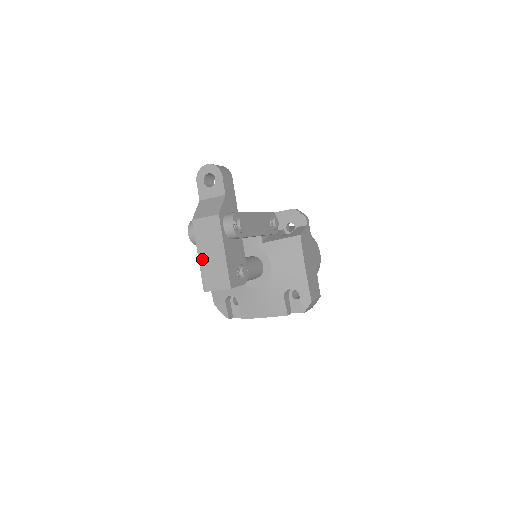
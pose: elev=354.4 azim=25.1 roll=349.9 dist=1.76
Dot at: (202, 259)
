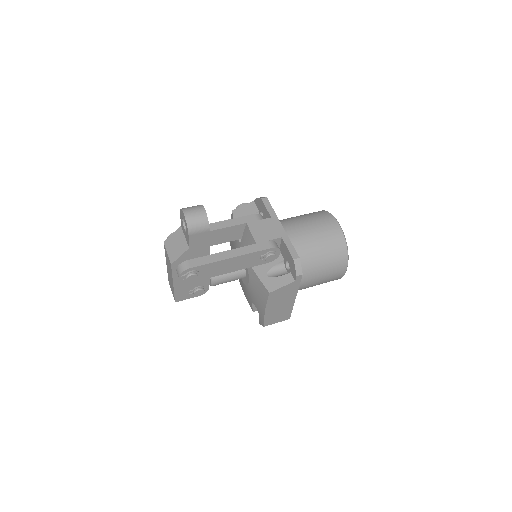
Dot at: (167, 268)
